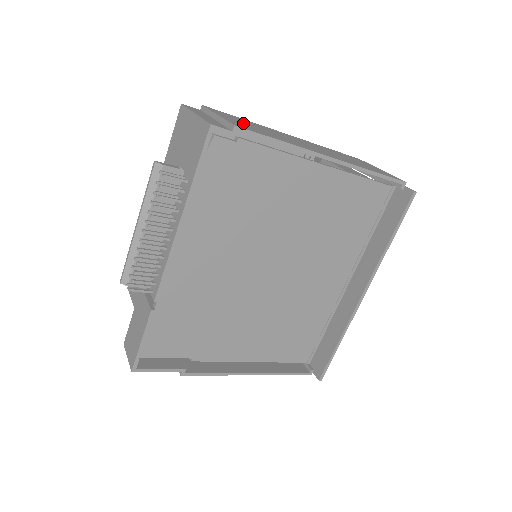
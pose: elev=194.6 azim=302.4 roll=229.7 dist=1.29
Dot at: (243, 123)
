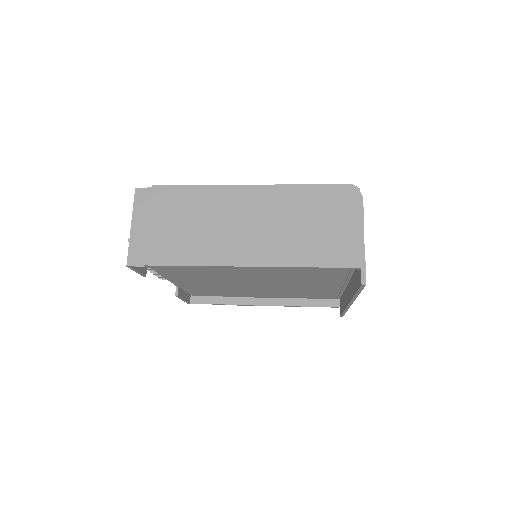
Dot at: (173, 227)
